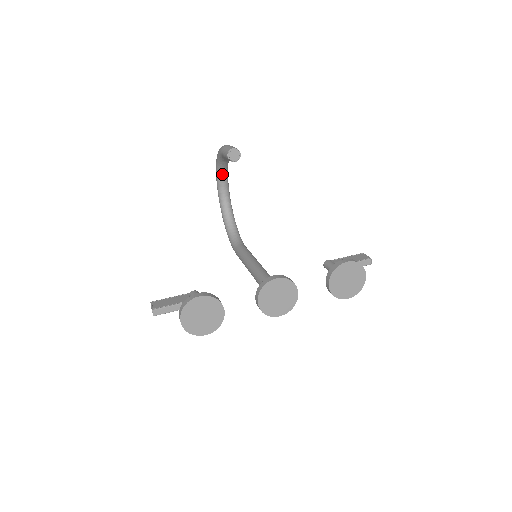
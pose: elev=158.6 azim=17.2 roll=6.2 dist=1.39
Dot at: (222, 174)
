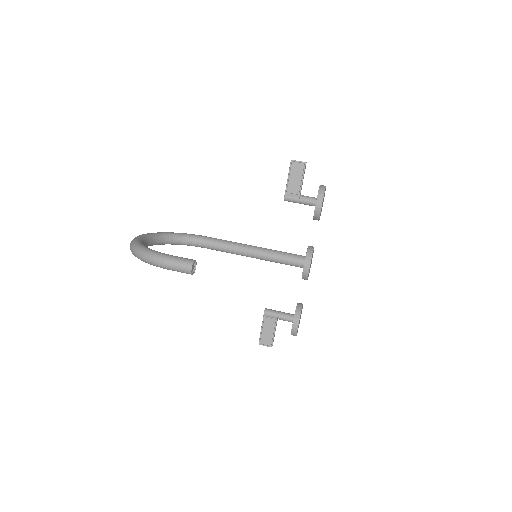
Dot at: occluded
